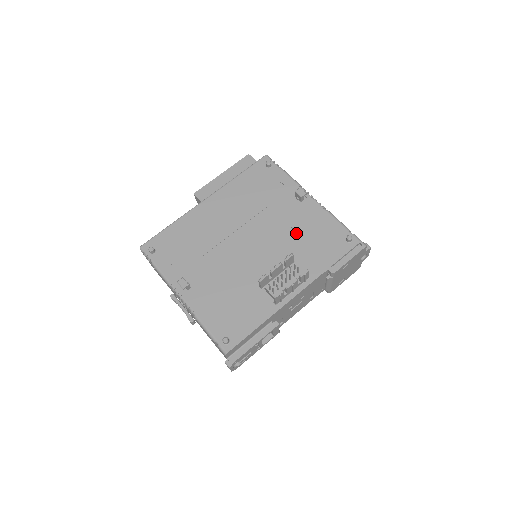
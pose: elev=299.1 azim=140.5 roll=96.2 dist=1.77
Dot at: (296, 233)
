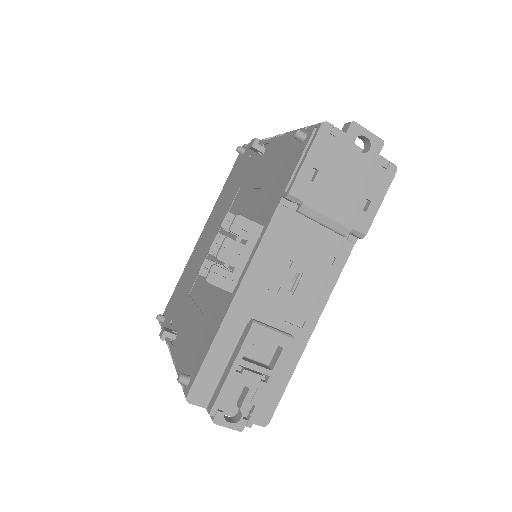
Dot at: (257, 190)
